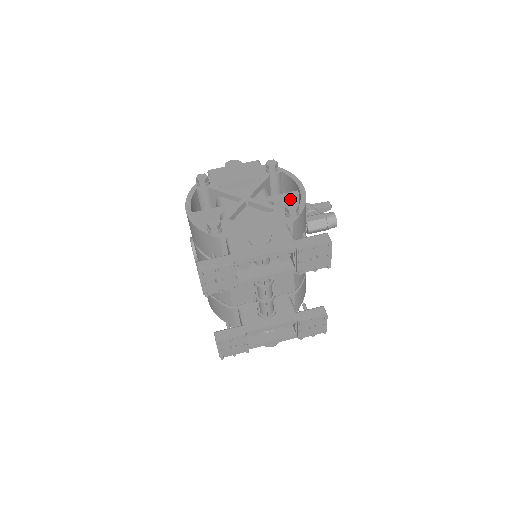
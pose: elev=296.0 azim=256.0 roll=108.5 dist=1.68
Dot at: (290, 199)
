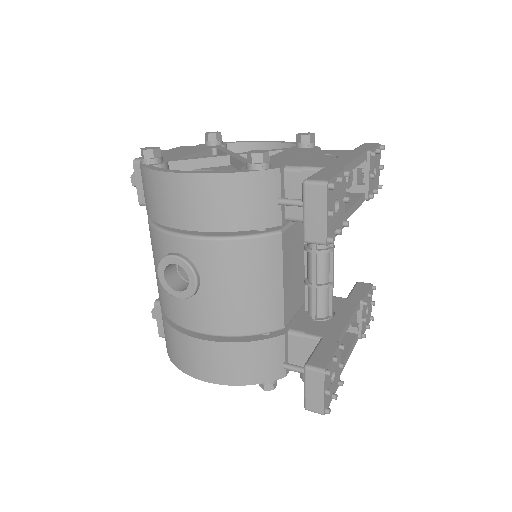
Dot at: occluded
